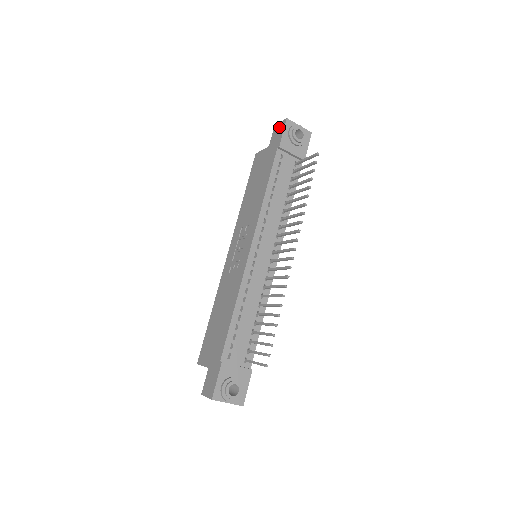
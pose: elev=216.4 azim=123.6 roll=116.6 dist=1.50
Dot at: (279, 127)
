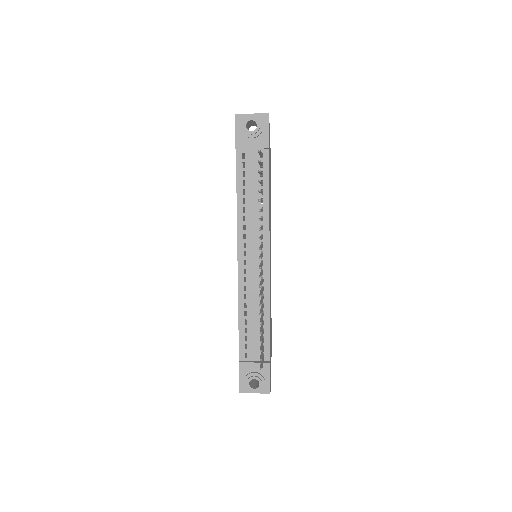
Dot at: occluded
